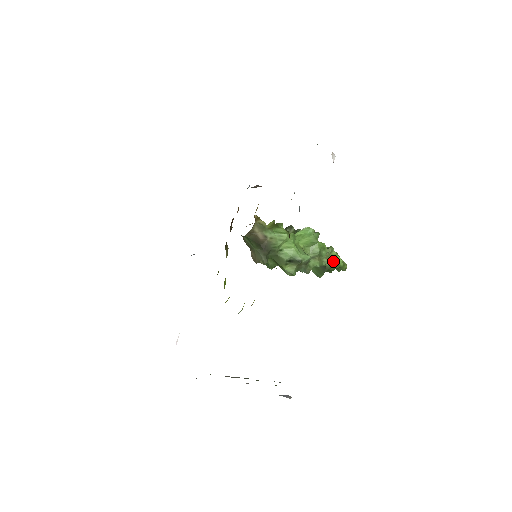
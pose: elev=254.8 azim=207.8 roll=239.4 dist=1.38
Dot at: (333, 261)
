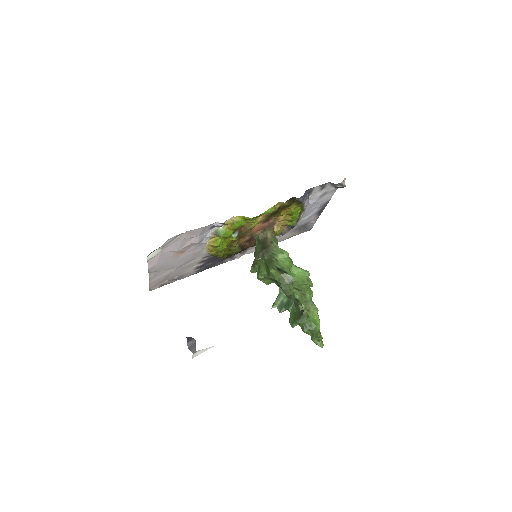
Dot at: (312, 319)
